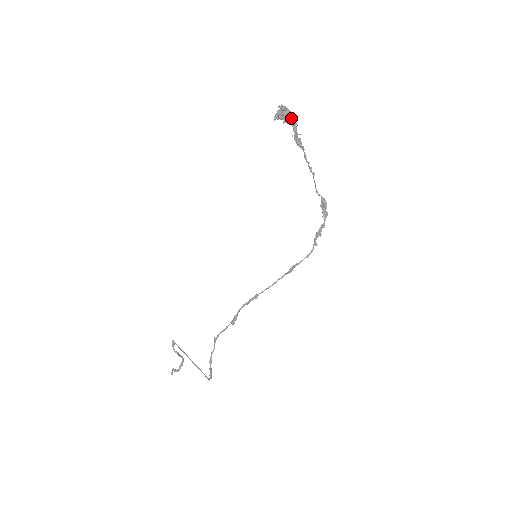
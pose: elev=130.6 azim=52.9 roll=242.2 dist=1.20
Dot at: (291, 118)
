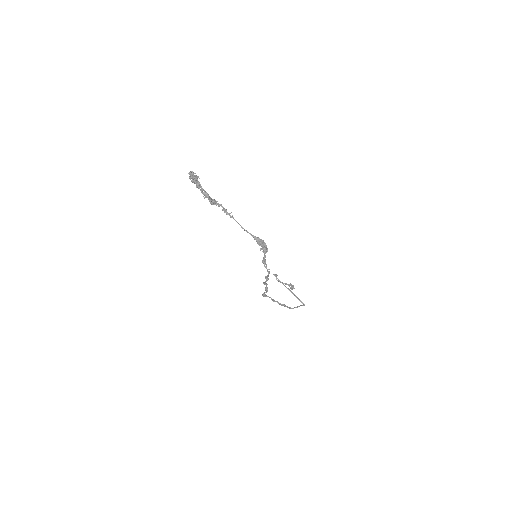
Dot at: occluded
